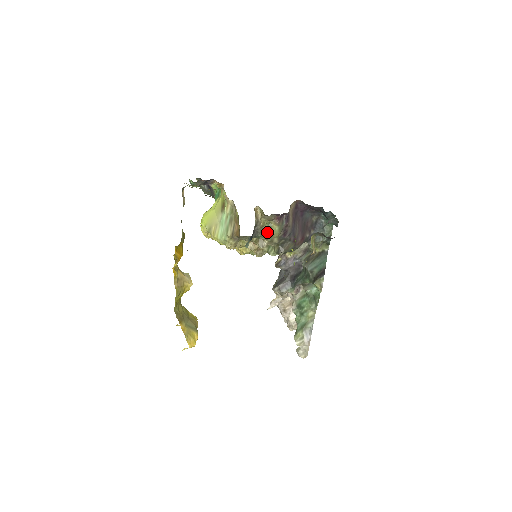
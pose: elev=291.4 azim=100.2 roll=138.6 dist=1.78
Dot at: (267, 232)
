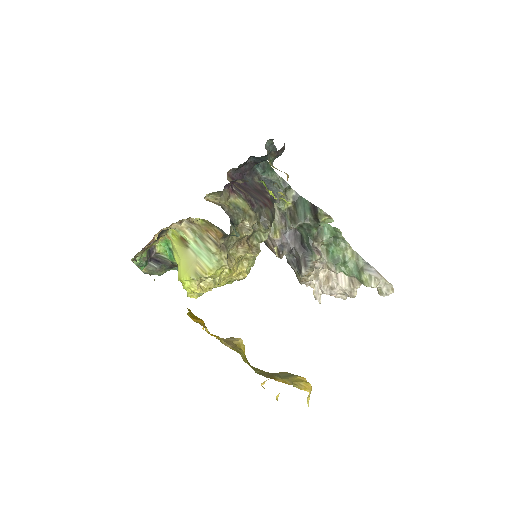
Dot at: (238, 211)
